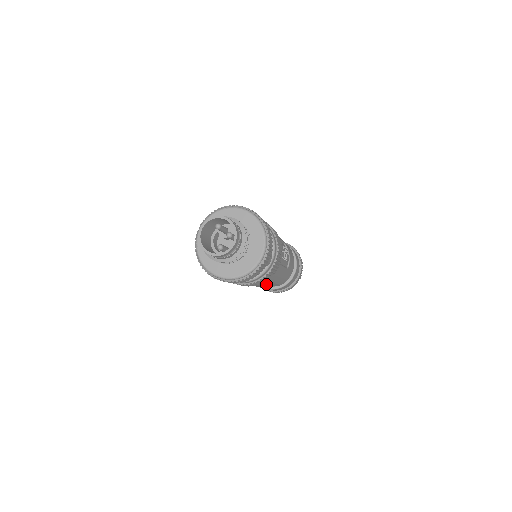
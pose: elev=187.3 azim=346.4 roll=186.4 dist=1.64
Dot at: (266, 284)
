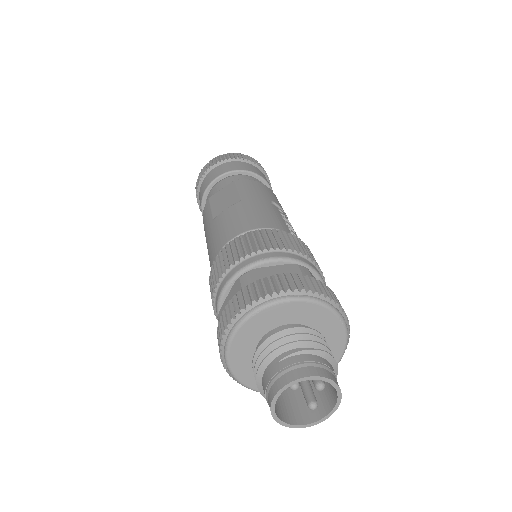
Dot at: occluded
